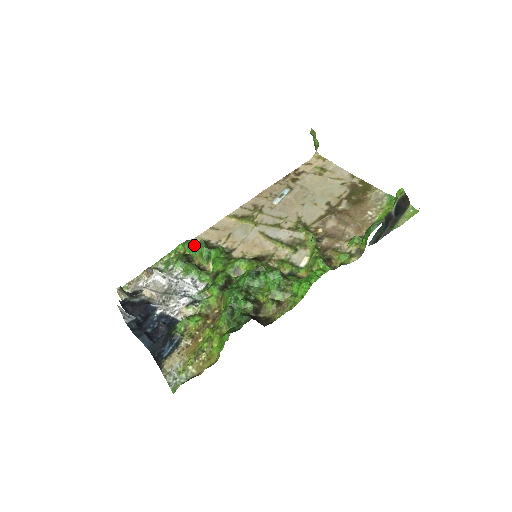
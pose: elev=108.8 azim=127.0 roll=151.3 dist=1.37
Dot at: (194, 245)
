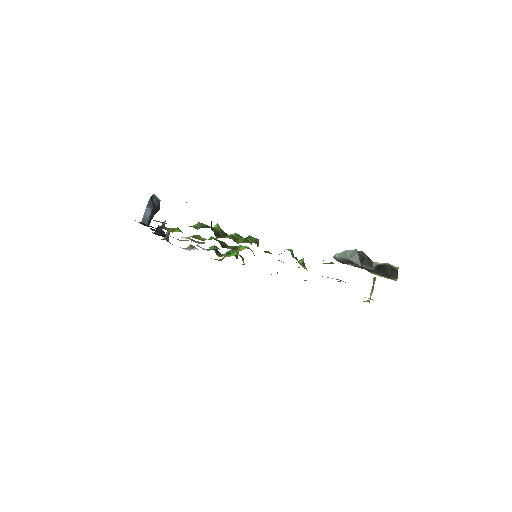
Dot at: occluded
